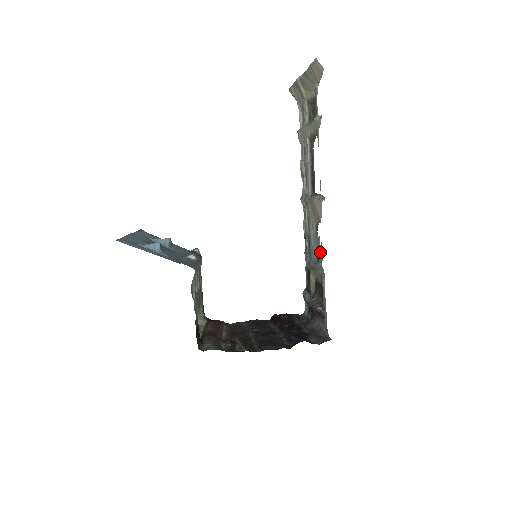
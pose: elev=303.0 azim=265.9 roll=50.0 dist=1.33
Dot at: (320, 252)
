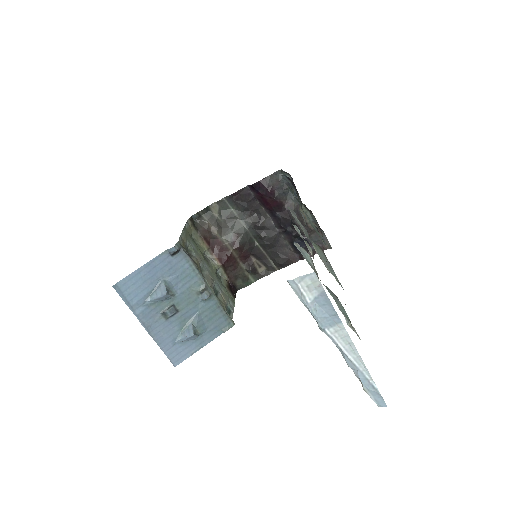
Dot at: occluded
